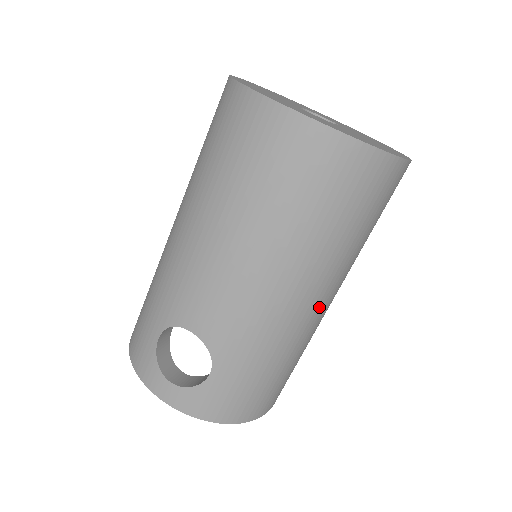
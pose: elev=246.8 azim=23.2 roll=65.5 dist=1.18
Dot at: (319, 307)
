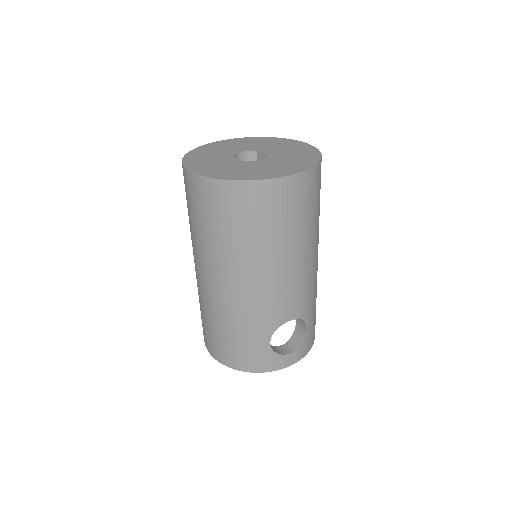
Dot at: occluded
